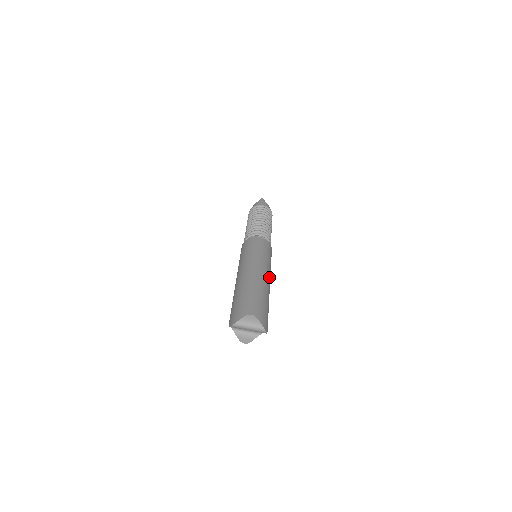
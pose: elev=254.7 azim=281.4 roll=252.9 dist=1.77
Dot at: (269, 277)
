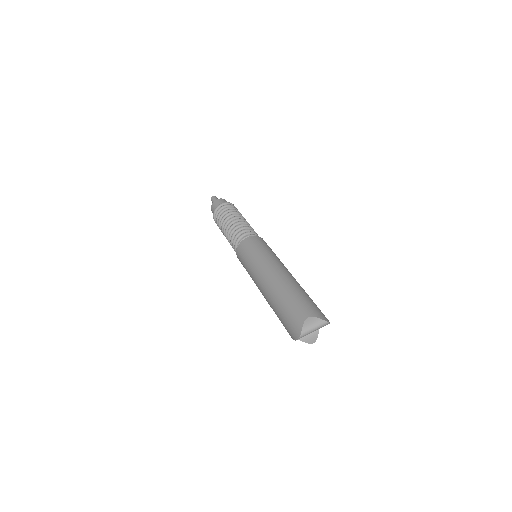
Dot at: (286, 269)
